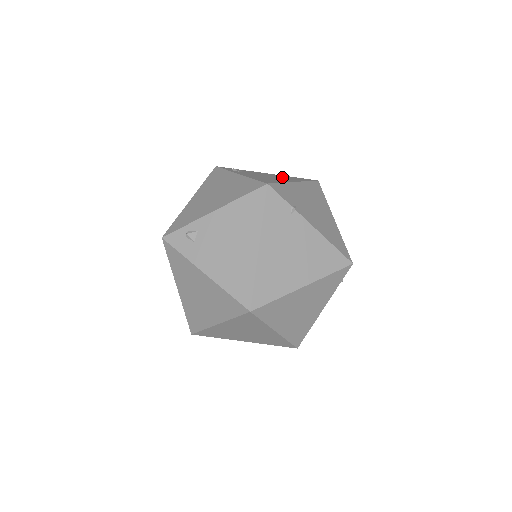
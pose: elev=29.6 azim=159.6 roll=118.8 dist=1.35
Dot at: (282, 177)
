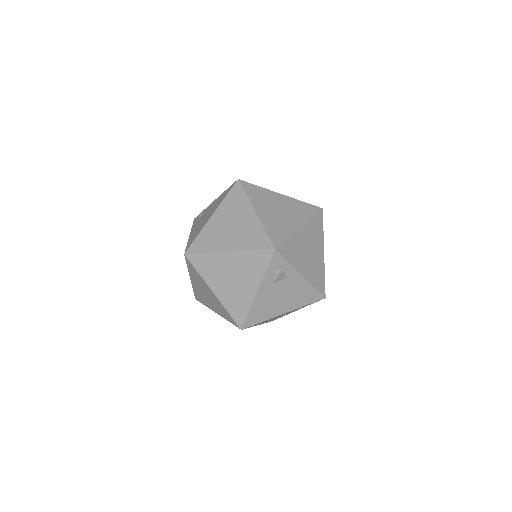
Dot at: occluded
